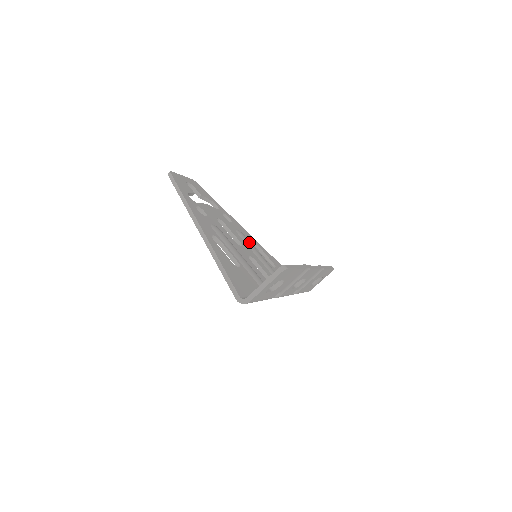
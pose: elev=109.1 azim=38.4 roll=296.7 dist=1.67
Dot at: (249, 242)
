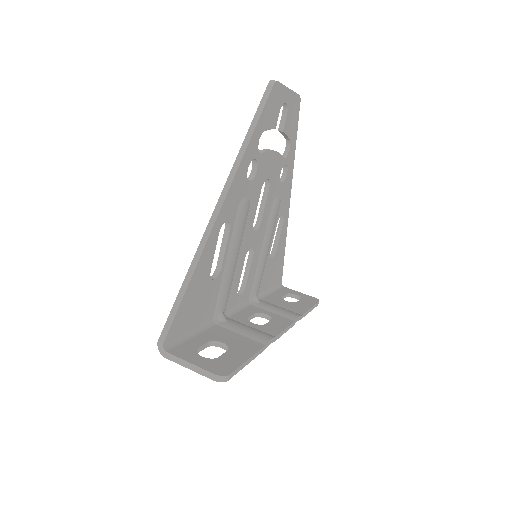
Dot at: (274, 220)
